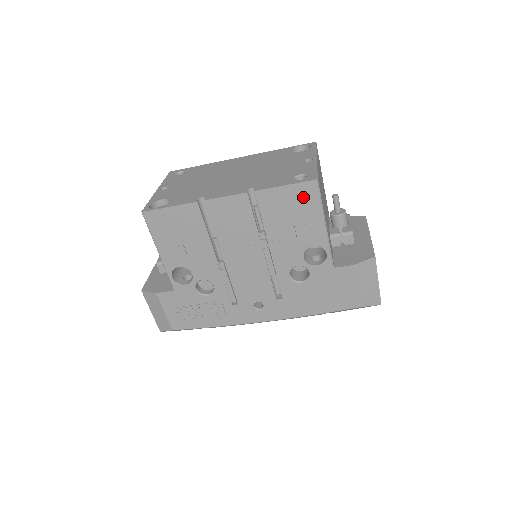
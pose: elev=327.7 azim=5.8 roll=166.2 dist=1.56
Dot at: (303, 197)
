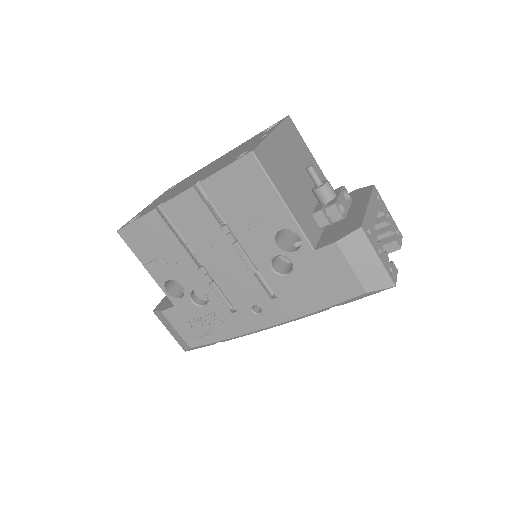
Dot at: (247, 176)
